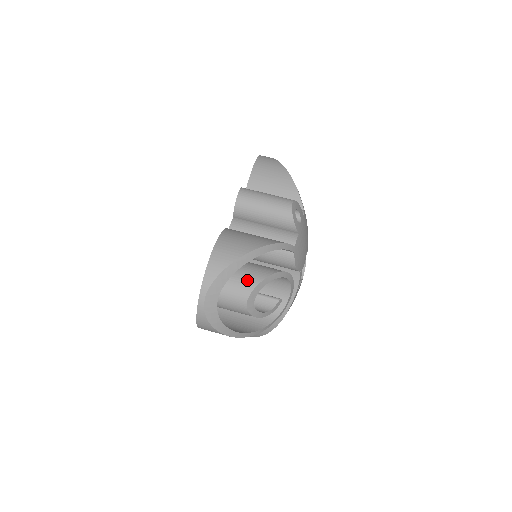
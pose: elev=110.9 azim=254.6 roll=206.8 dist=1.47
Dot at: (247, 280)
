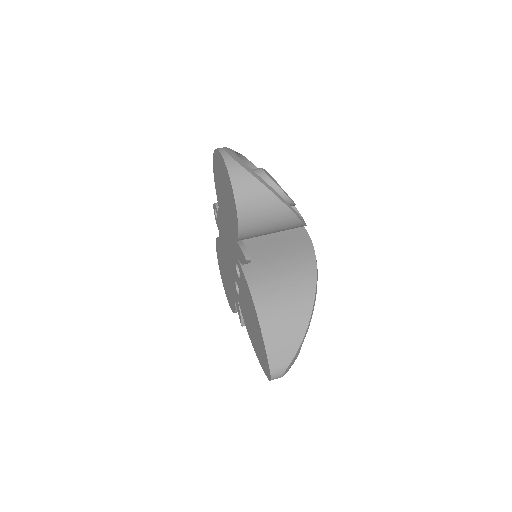
Dot at: occluded
